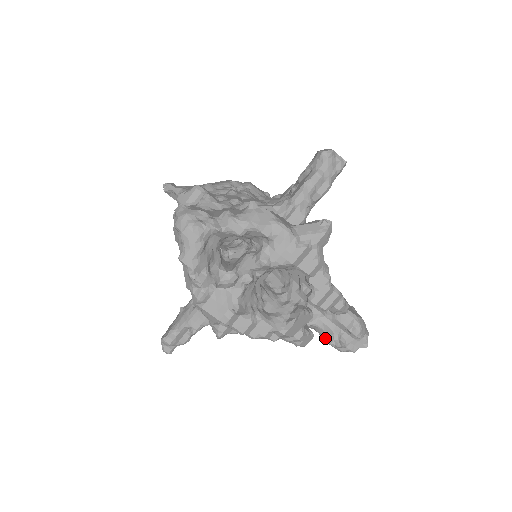
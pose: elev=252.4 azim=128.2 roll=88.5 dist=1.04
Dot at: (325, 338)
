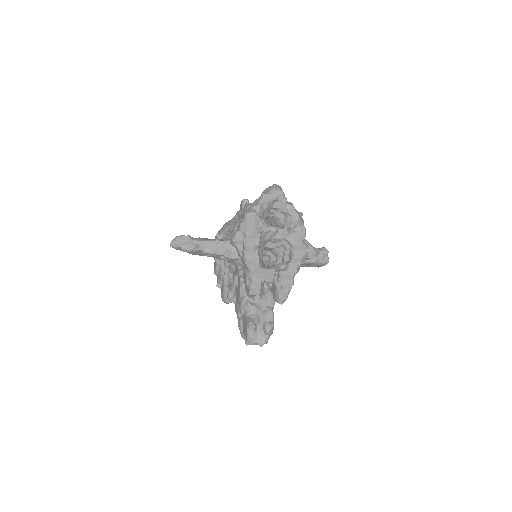
Dot at: (249, 318)
